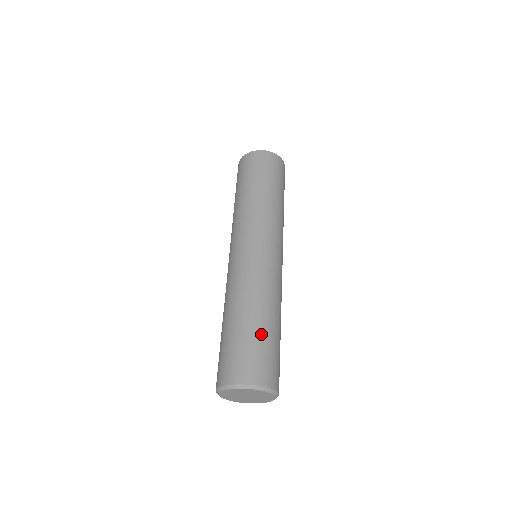
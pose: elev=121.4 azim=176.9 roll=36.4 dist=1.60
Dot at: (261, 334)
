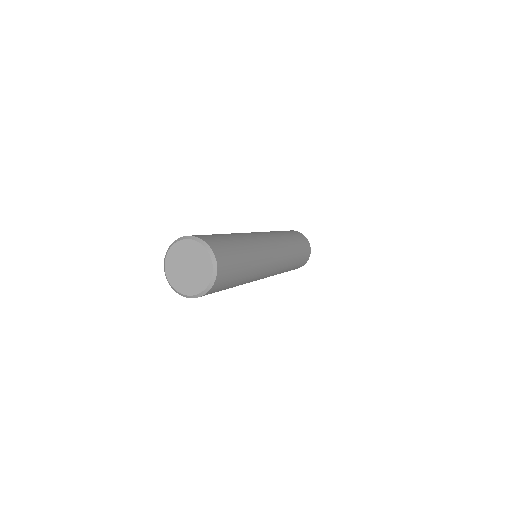
Dot at: (234, 244)
